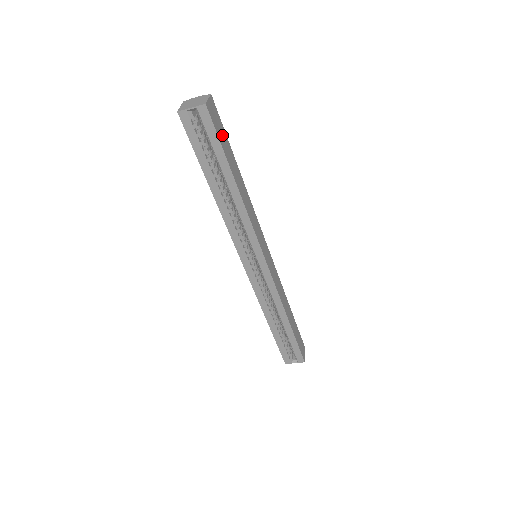
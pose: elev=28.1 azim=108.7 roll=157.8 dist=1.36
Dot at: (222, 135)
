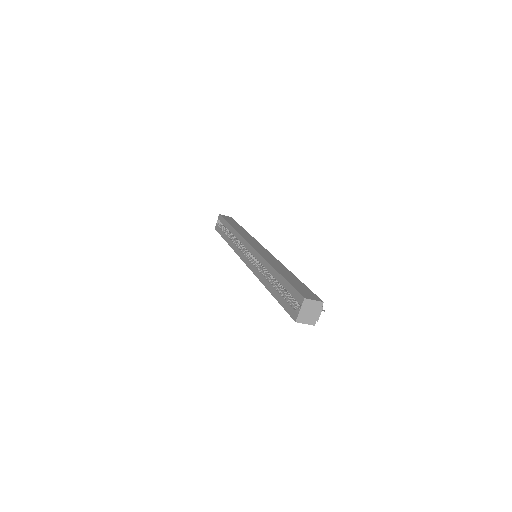
Dot at: (231, 221)
